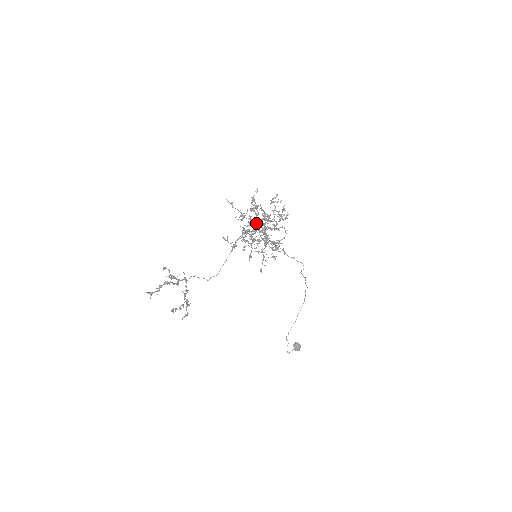
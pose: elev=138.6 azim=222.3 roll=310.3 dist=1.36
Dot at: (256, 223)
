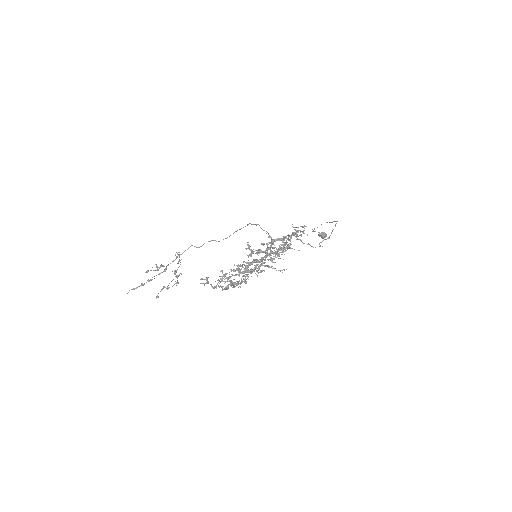
Dot at: (243, 276)
